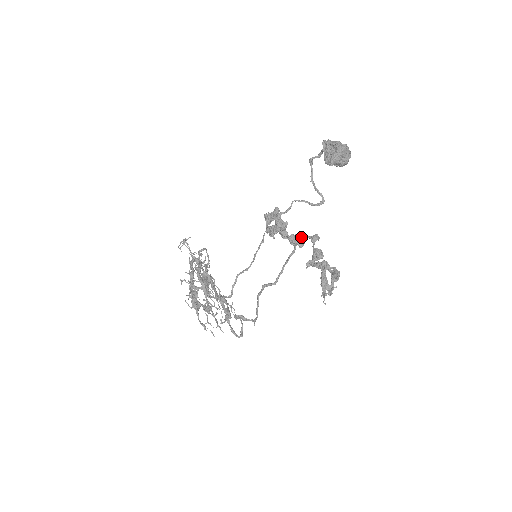
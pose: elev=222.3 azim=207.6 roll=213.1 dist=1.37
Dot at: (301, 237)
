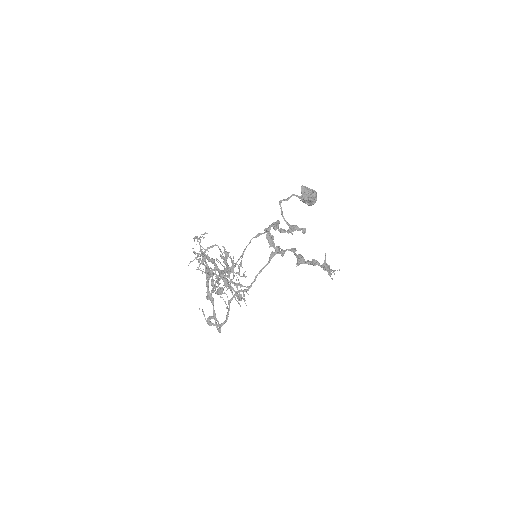
Dot at: (282, 249)
